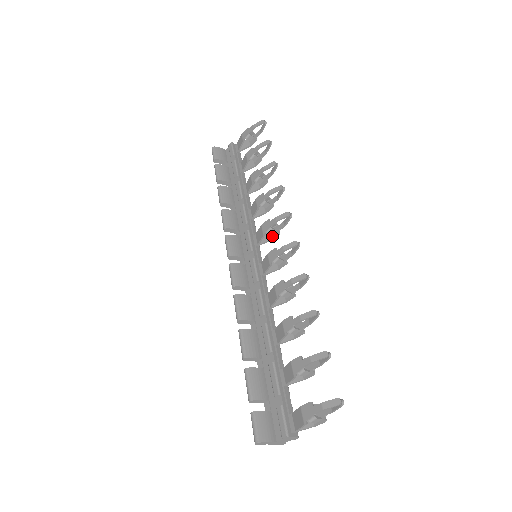
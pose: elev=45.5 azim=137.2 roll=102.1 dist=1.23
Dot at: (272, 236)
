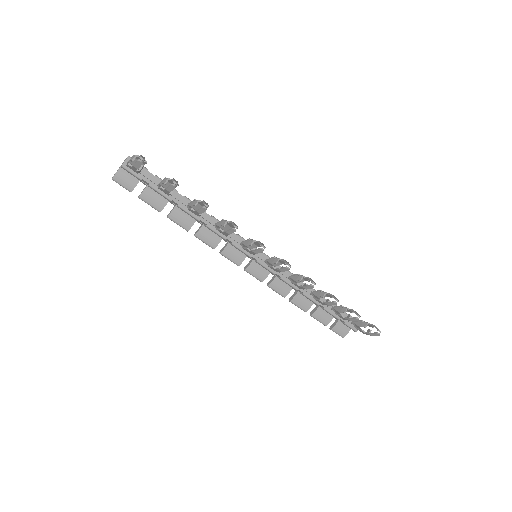
Dot at: (256, 246)
